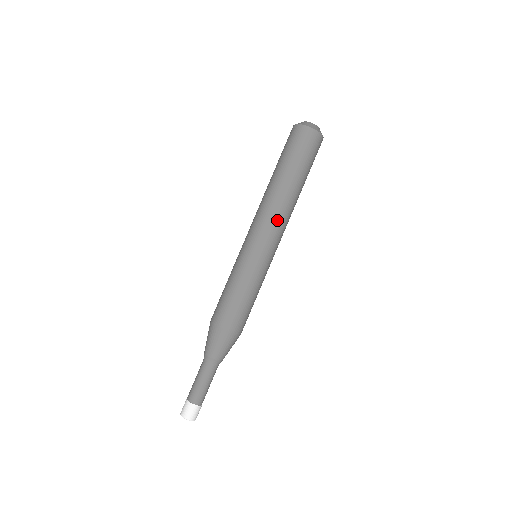
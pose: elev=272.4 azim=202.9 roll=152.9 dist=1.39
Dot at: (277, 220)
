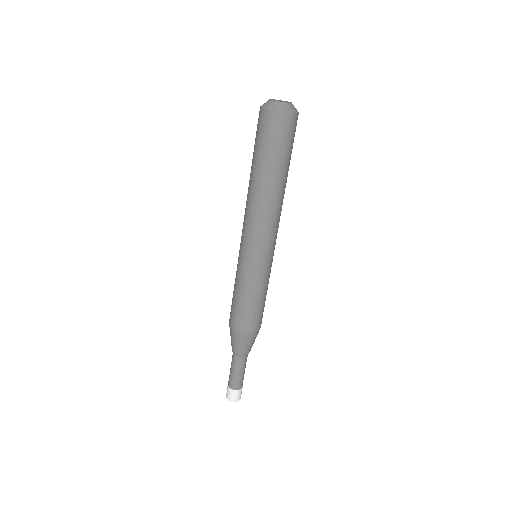
Dot at: (277, 223)
